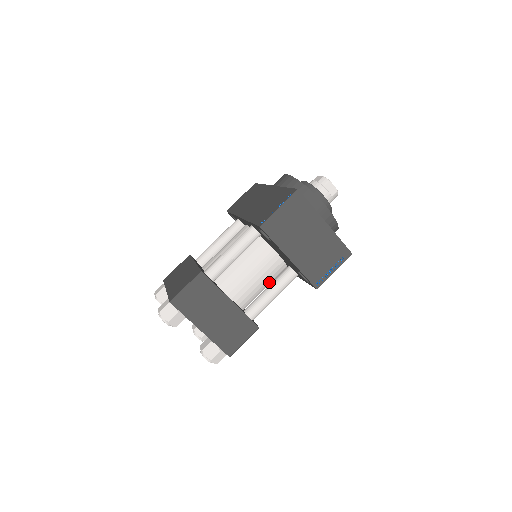
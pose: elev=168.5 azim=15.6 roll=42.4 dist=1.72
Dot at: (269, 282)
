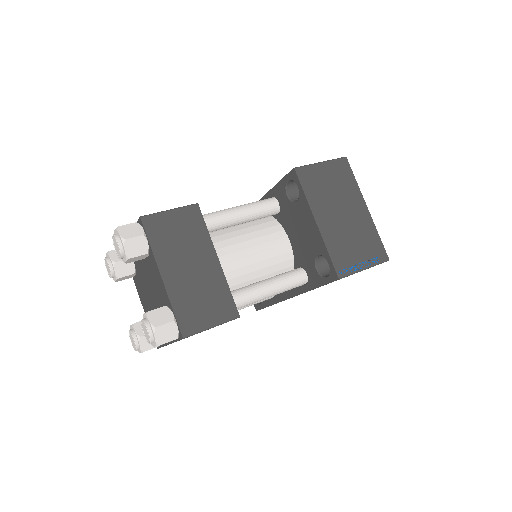
Dot at: occluded
